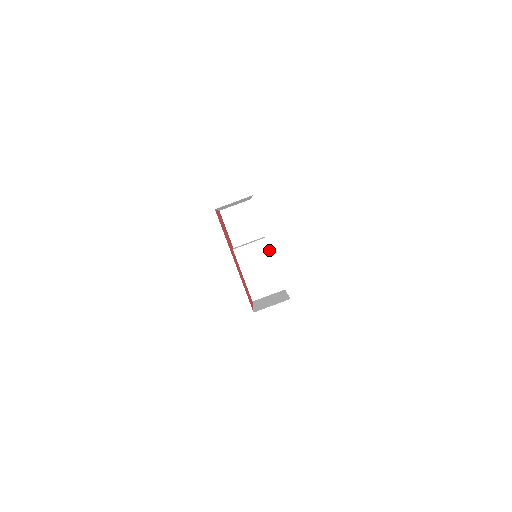
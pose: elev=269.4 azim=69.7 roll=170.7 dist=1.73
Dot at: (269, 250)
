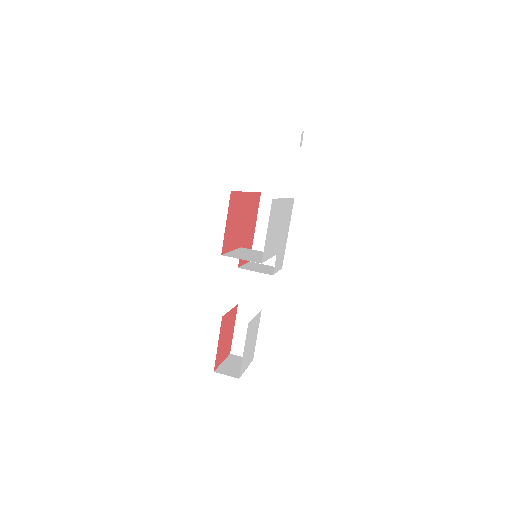
Dot at: (272, 256)
